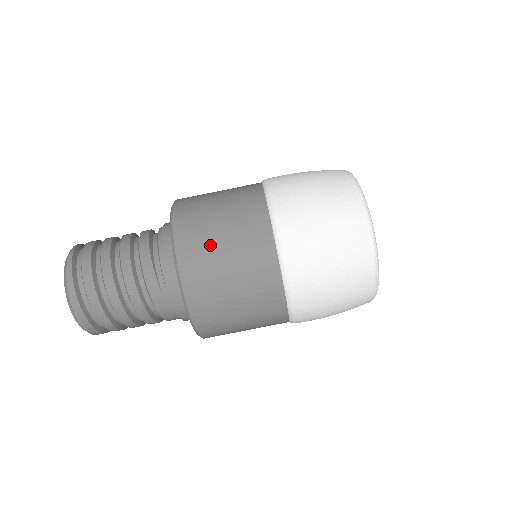
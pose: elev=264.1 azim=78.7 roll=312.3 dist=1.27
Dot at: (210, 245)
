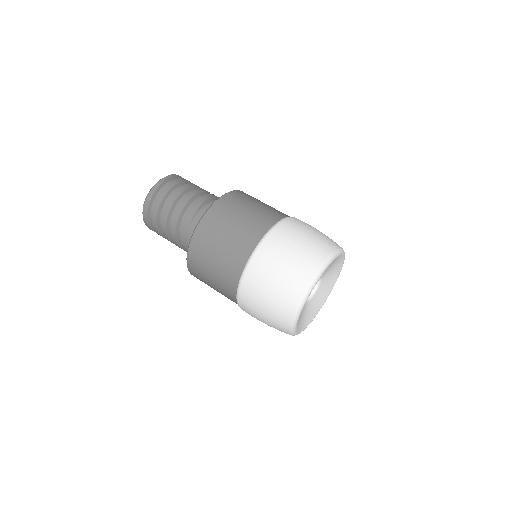
Dot at: (229, 216)
